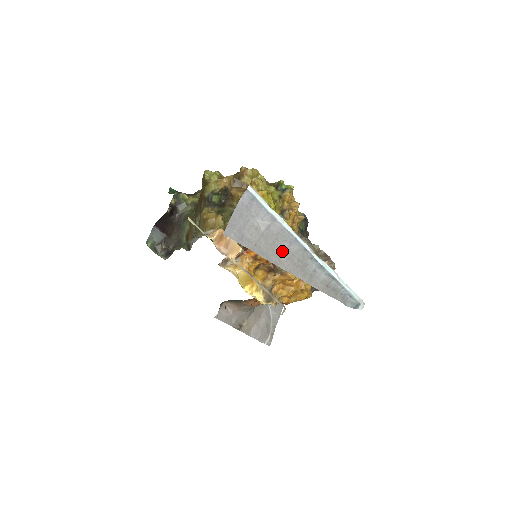
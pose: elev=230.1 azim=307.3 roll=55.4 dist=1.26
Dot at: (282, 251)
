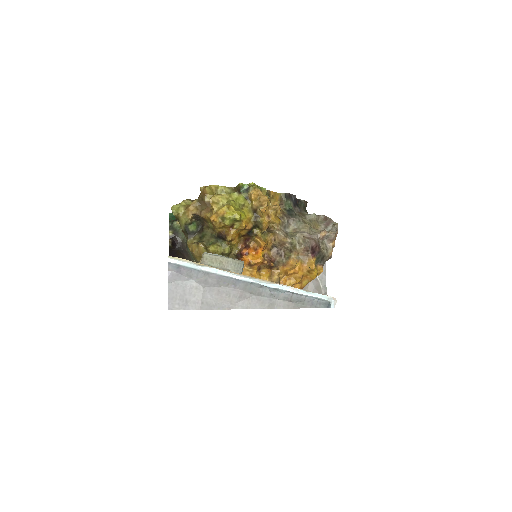
Dot at: (230, 294)
